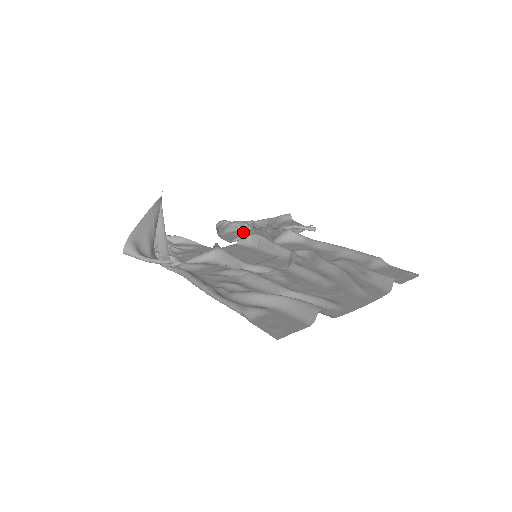
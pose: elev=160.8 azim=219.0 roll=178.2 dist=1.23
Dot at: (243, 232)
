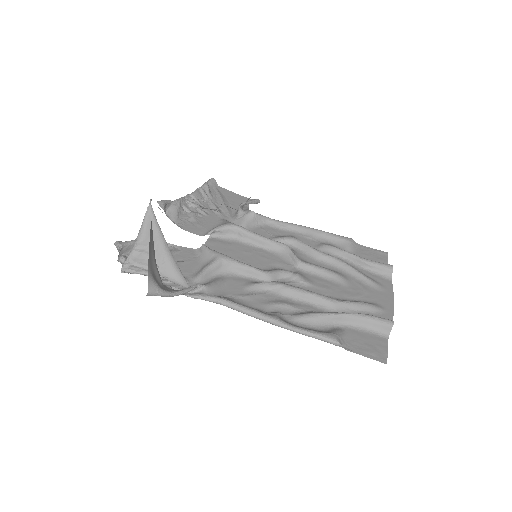
Dot at: (196, 215)
